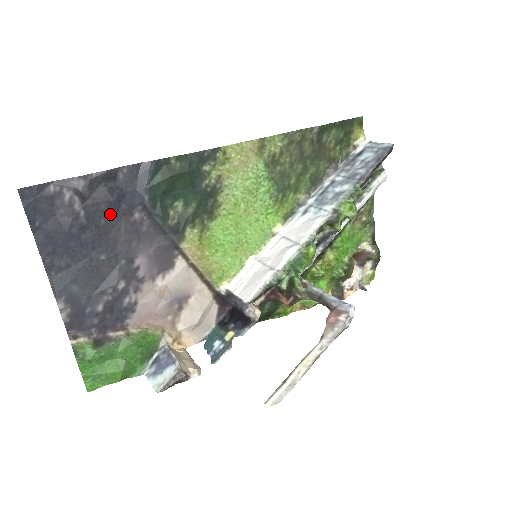
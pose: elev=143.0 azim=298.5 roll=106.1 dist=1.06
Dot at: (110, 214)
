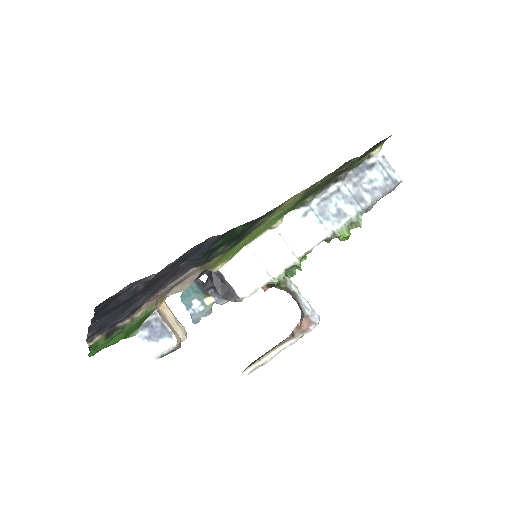
Dot at: (163, 276)
